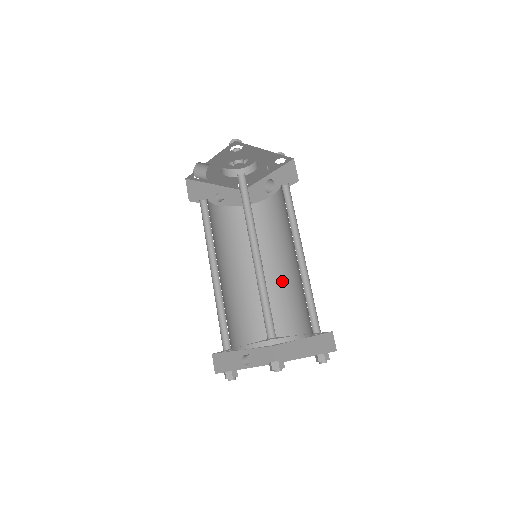
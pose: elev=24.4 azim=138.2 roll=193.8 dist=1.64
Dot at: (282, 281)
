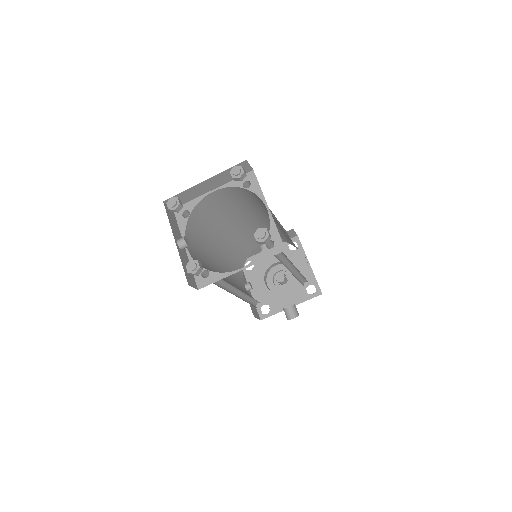
Dot at: occluded
